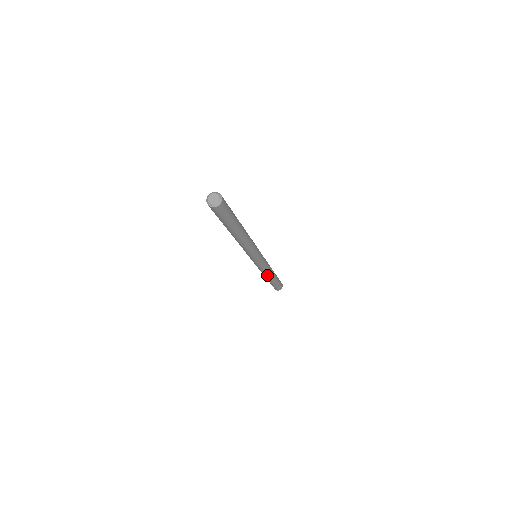
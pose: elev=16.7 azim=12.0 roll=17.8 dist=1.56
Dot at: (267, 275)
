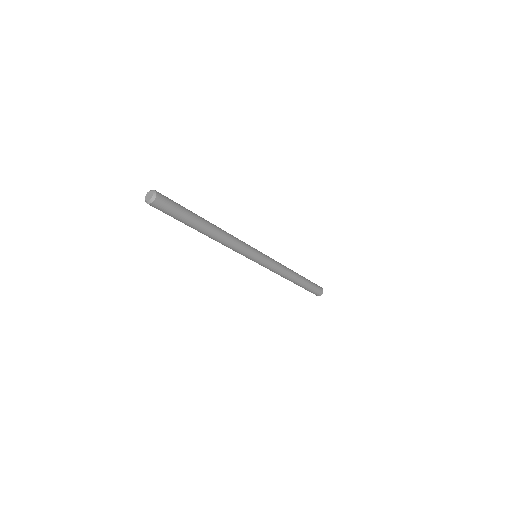
Dot at: (285, 277)
